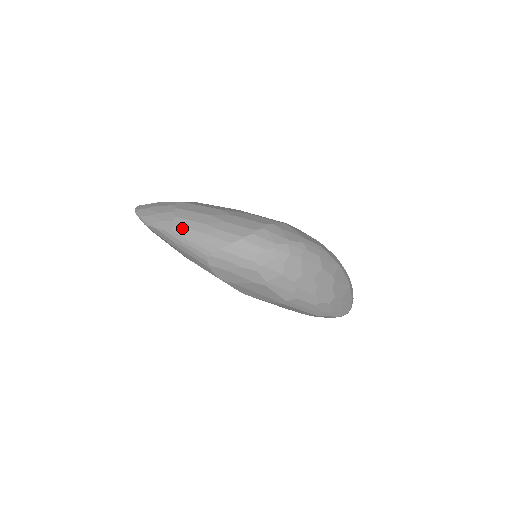
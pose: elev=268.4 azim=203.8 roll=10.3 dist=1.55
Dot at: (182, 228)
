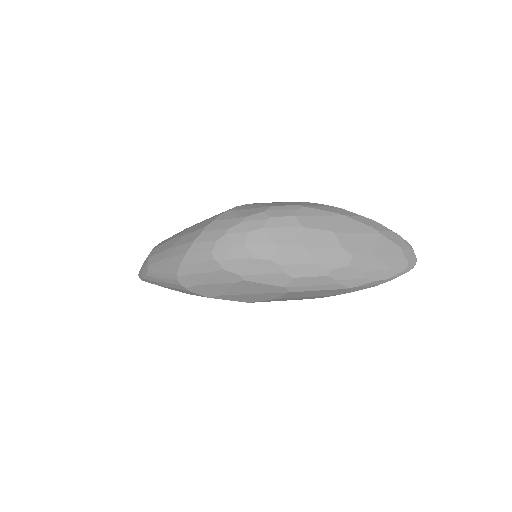
Dot at: (153, 265)
